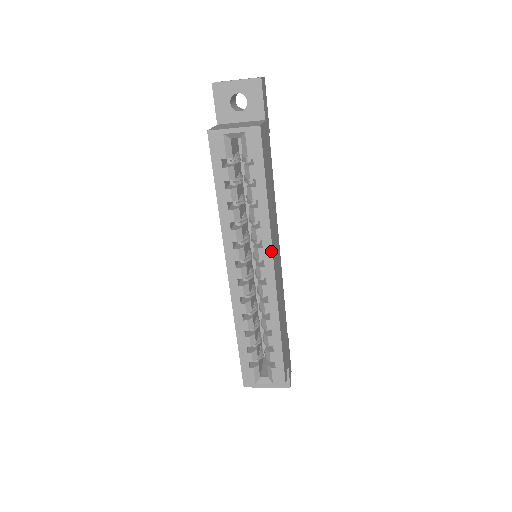
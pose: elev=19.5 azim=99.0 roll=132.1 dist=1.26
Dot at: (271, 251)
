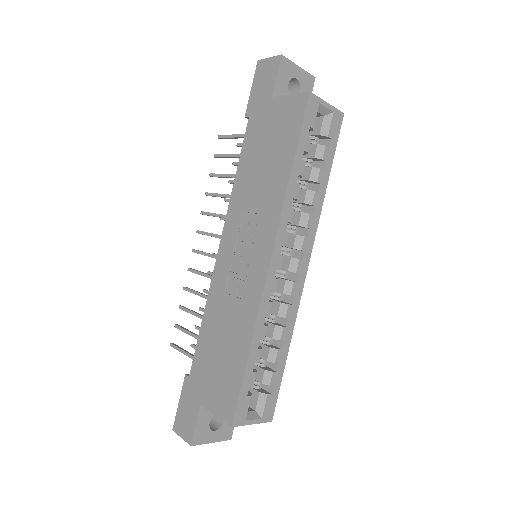
Dot at: (313, 243)
